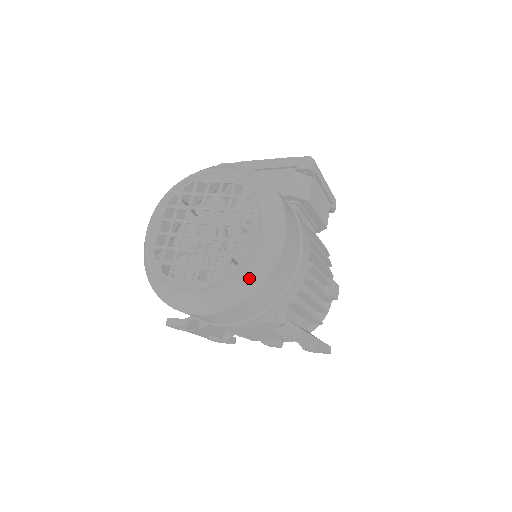
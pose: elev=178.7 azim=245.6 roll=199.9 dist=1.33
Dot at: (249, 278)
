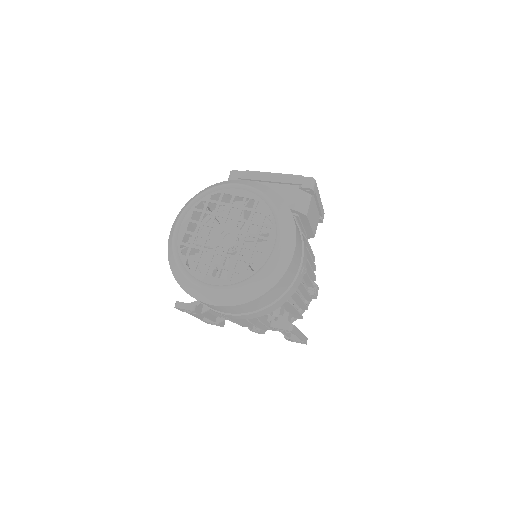
Dot at: (263, 282)
